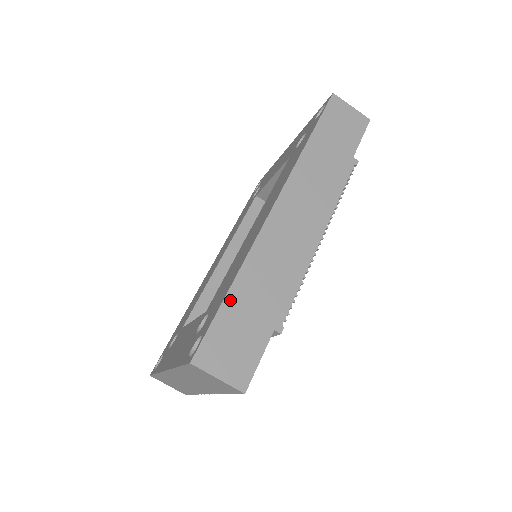
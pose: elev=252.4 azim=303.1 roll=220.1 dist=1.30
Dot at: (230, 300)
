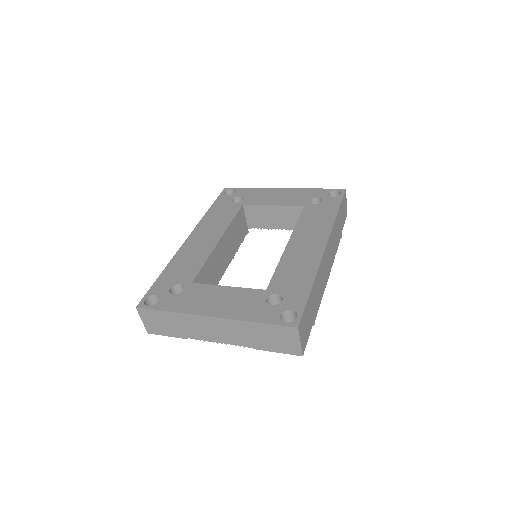
Dot at: (311, 295)
